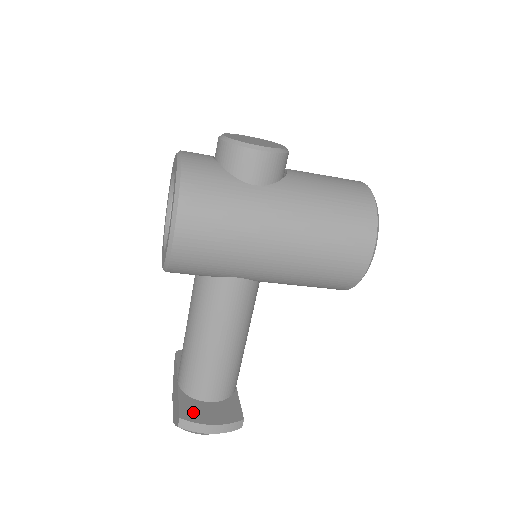
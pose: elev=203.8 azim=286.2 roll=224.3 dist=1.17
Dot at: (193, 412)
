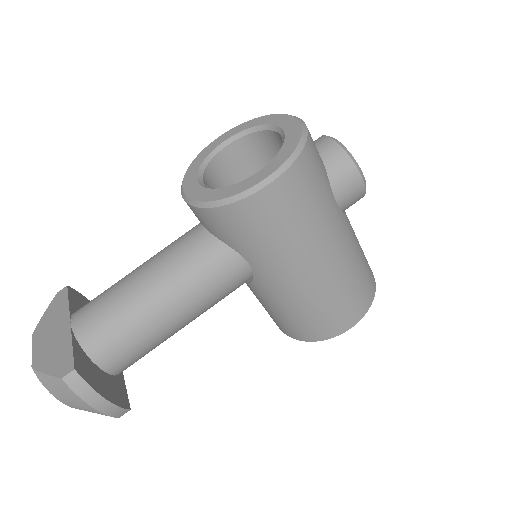
Dot at: (87, 371)
